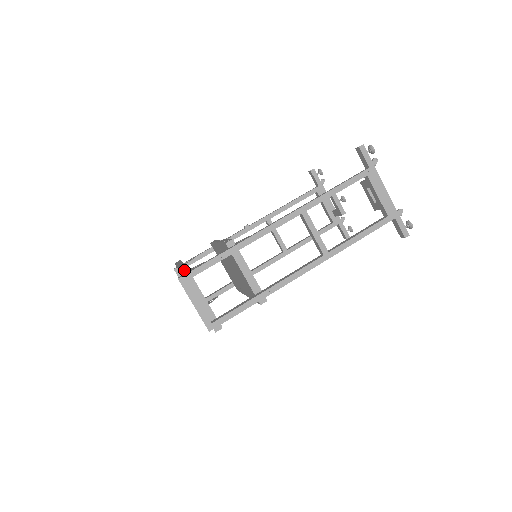
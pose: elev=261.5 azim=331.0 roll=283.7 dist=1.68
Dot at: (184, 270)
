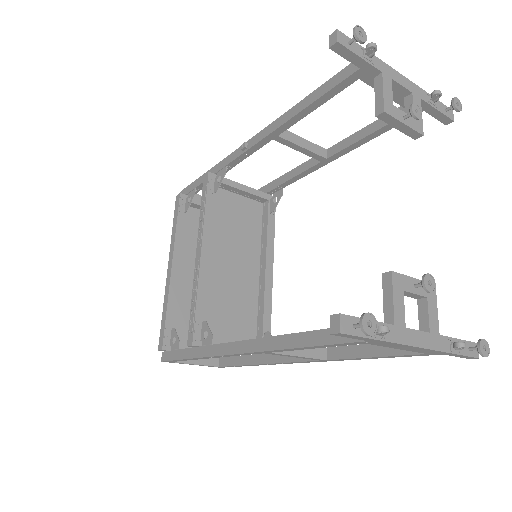
Dot at: (163, 350)
